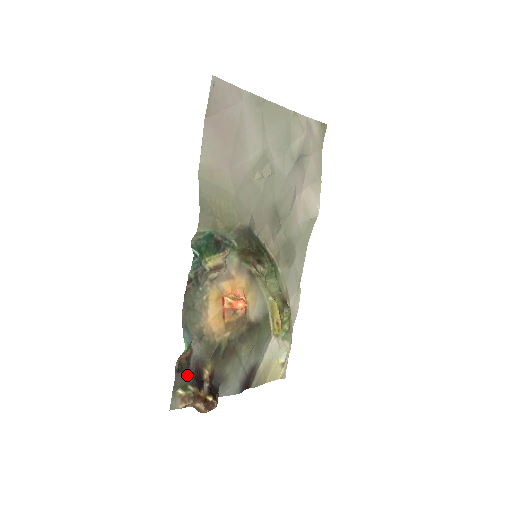
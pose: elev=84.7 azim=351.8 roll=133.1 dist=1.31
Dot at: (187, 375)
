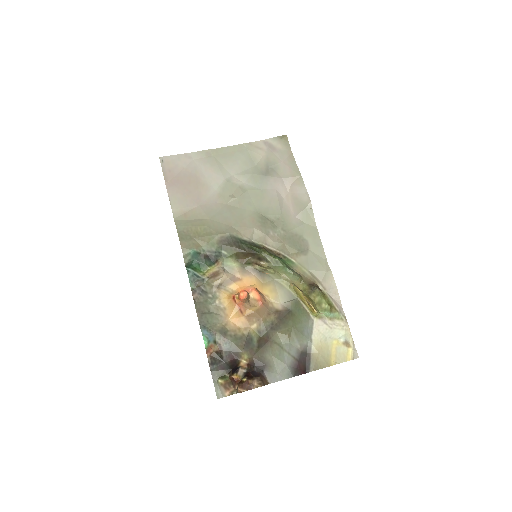
Dot at: (223, 366)
